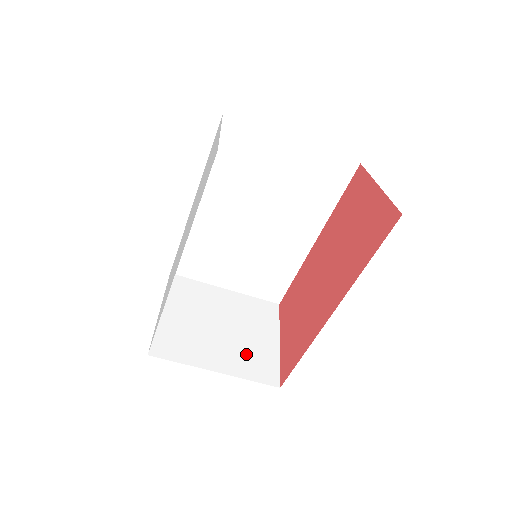
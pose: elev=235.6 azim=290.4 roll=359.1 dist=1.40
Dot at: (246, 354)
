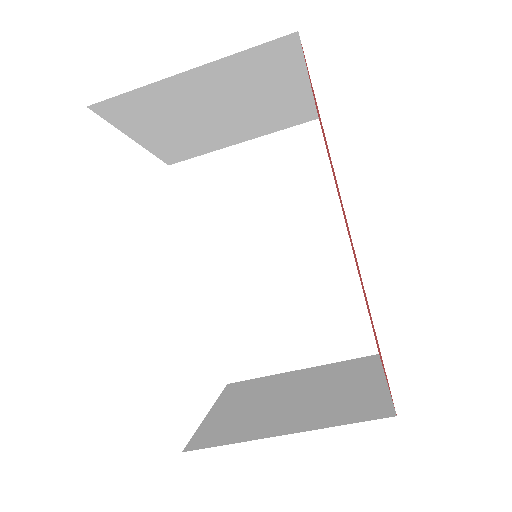
Dot at: (332, 405)
